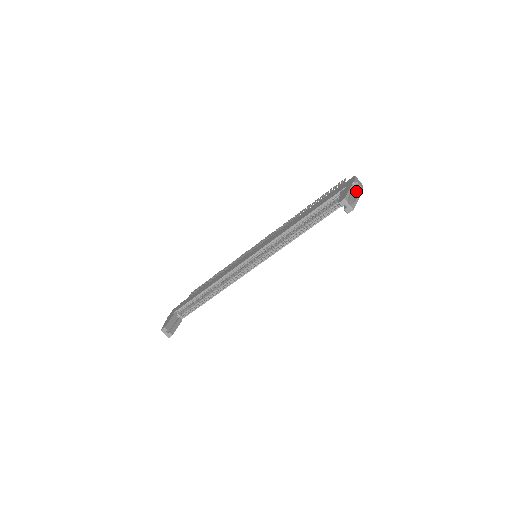
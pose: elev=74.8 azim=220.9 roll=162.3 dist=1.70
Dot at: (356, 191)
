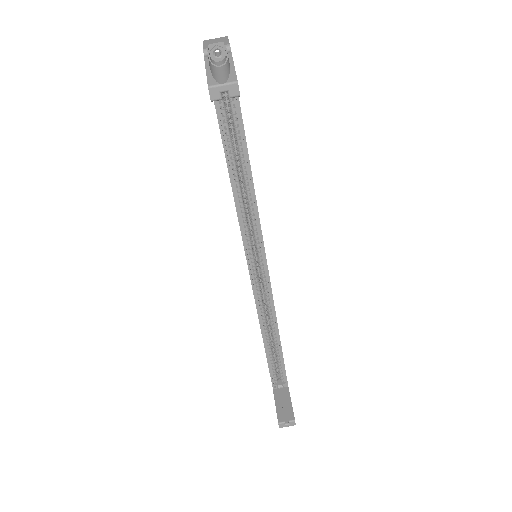
Dot at: (225, 55)
